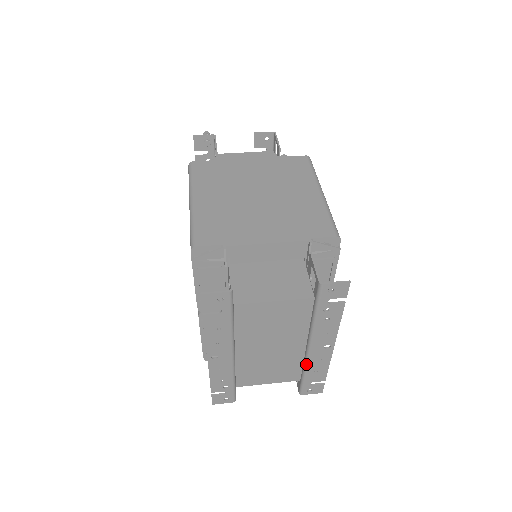
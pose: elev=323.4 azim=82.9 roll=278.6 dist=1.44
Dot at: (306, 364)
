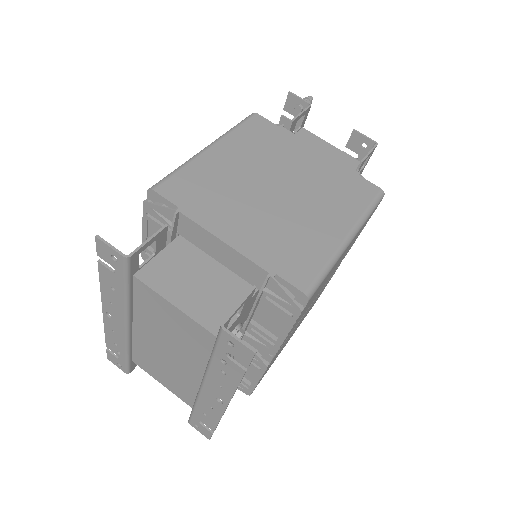
Dot at: (197, 398)
